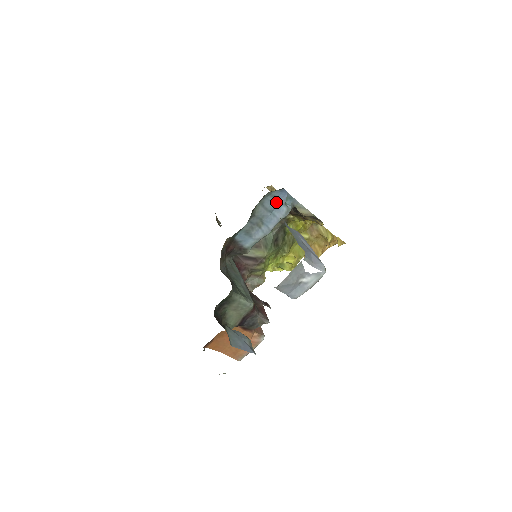
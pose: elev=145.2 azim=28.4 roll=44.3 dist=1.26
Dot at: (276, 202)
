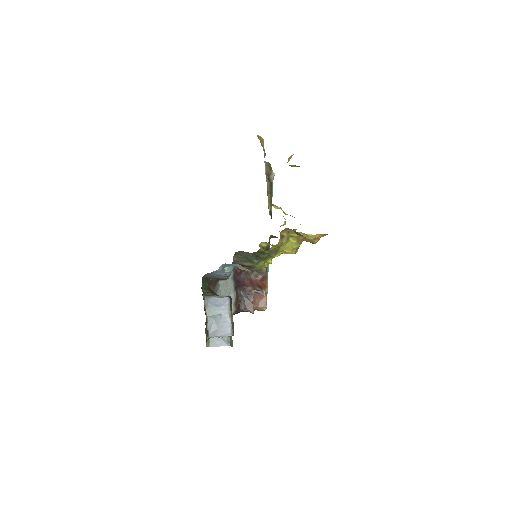
Dot at: (216, 273)
